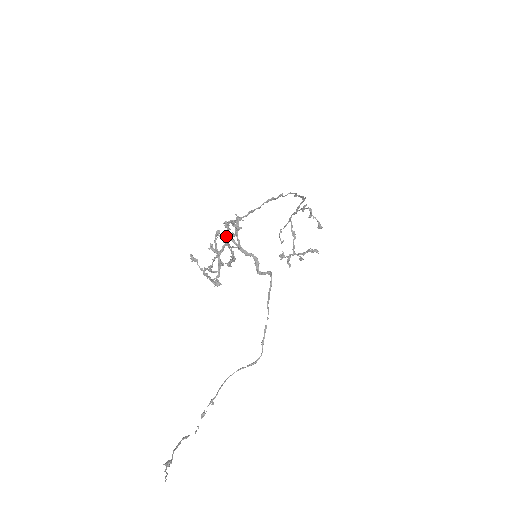
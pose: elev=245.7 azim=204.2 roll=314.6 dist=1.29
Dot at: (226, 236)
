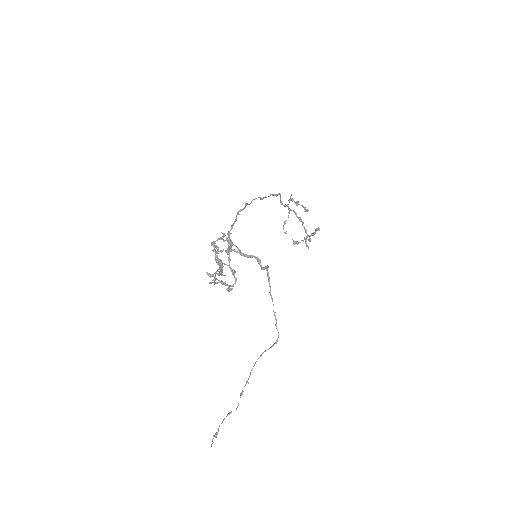
Dot at: occluded
